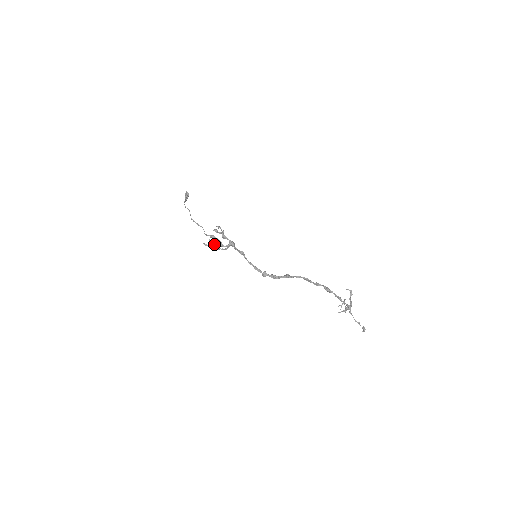
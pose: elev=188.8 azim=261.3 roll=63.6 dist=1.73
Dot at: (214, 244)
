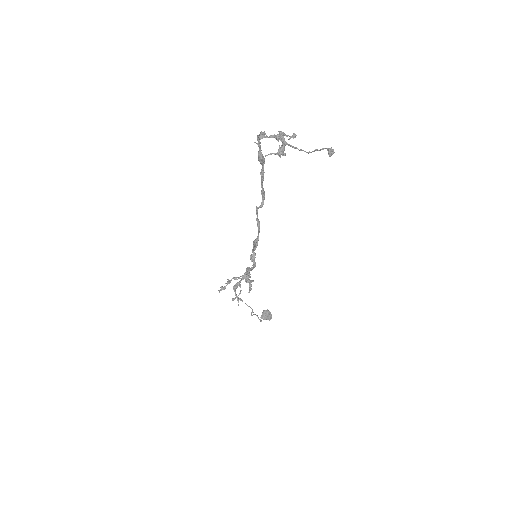
Dot at: (227, 284)
